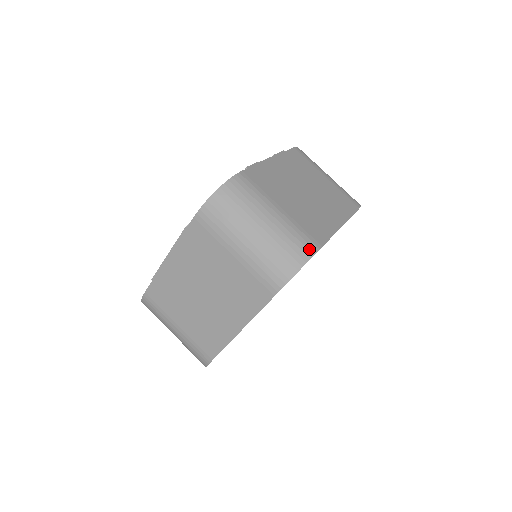
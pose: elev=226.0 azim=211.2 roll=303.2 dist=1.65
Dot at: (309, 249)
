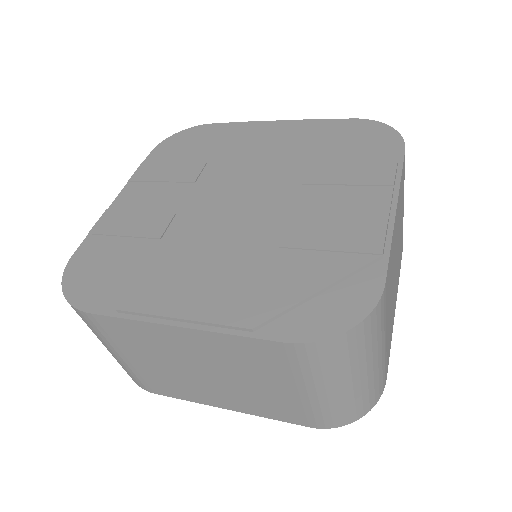
Dot at: (380, 393)
